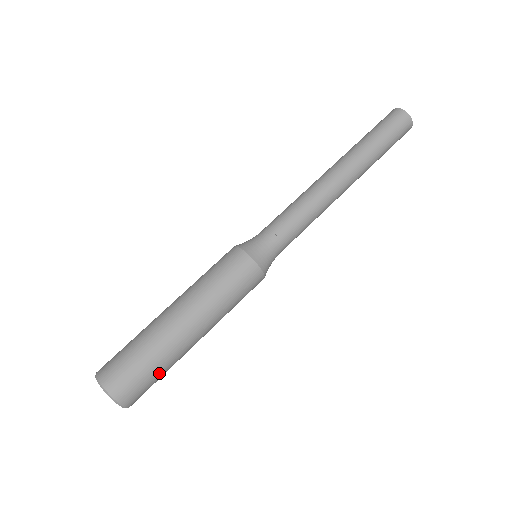
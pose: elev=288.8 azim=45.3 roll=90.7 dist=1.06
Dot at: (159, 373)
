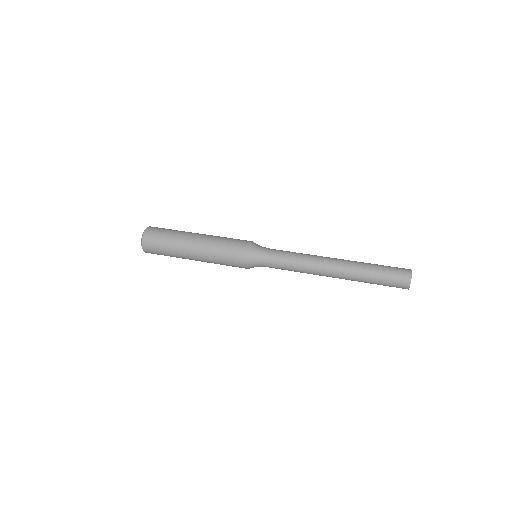
Dot at: (165, 244)
